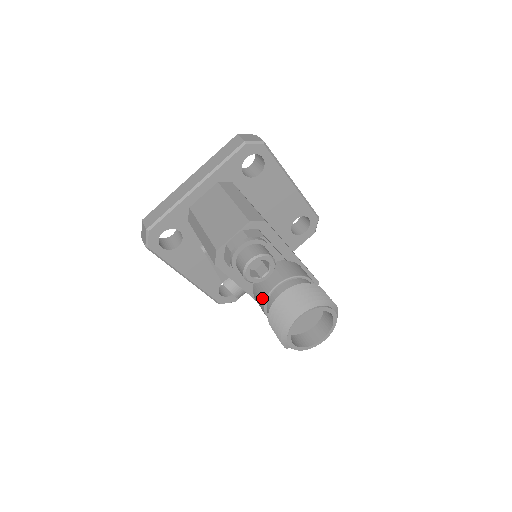
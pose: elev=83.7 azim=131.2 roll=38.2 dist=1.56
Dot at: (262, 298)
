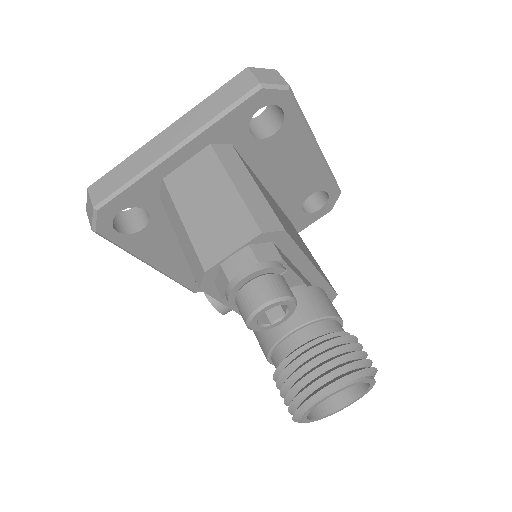
Dot at: (267, 342)
